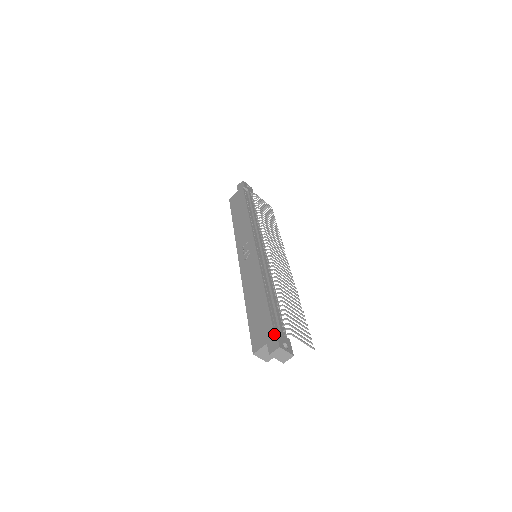
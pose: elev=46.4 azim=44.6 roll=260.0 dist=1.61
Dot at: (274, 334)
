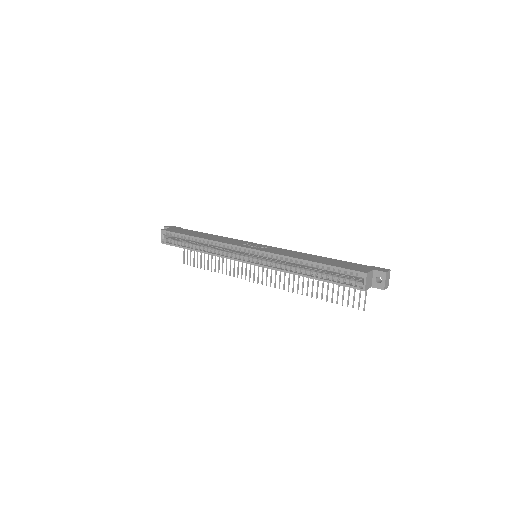
Dot at: (374, 266)
